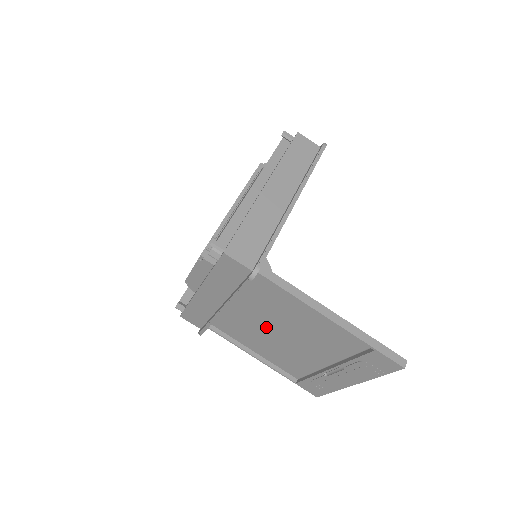
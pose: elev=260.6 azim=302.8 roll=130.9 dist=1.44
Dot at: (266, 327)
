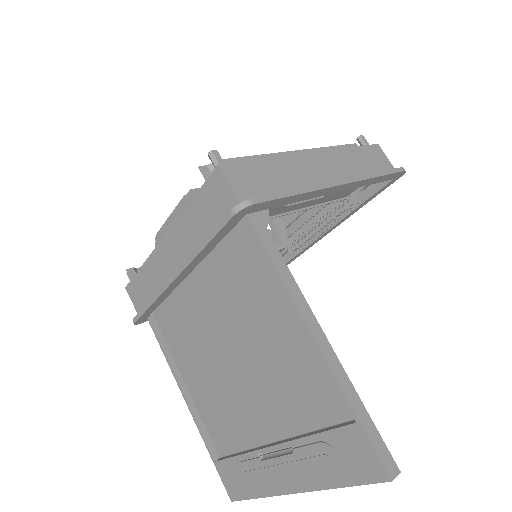
Dot at: (218, 339)
